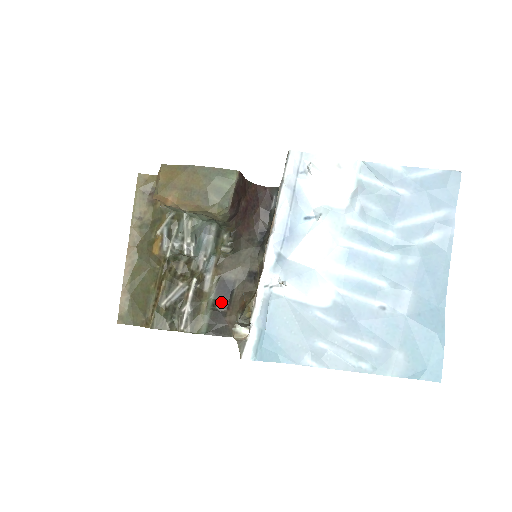
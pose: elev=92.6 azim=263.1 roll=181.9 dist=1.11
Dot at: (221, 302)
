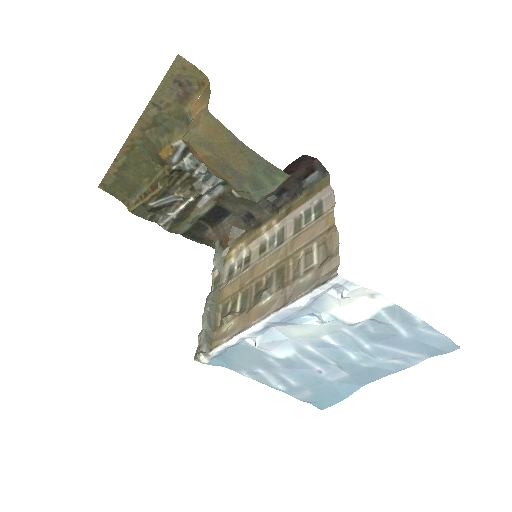
Dot at: (208, 220)
